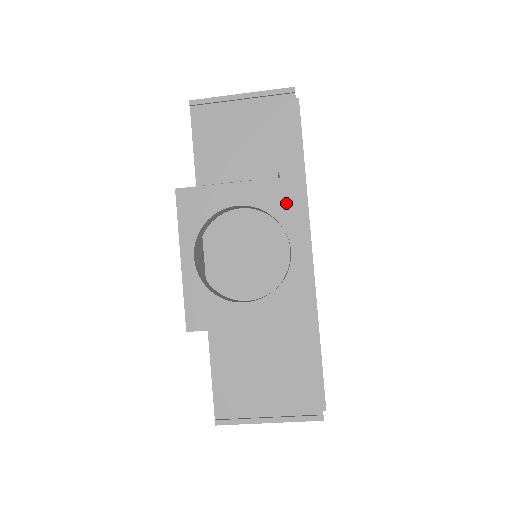
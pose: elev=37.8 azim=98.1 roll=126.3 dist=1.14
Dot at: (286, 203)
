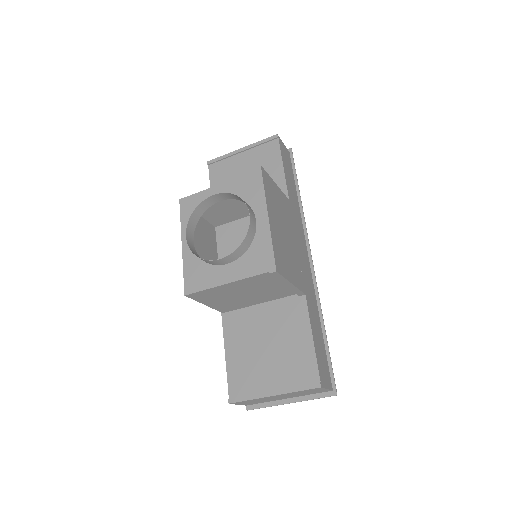
Dot at: (251, 190)
